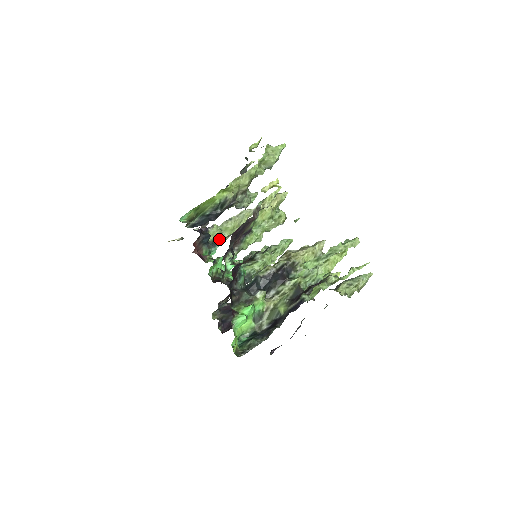
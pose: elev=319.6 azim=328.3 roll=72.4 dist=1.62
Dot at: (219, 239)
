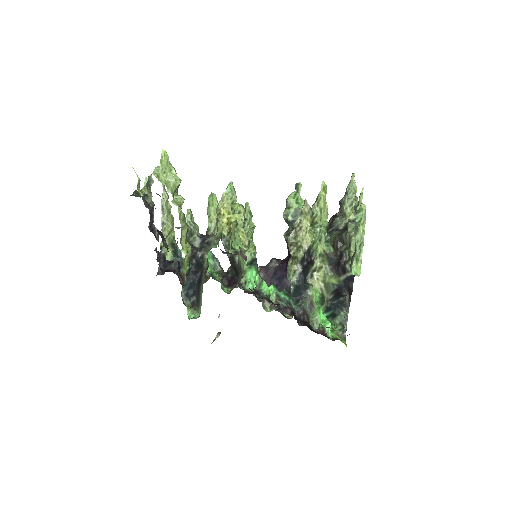
Dot at: (172, 243)
